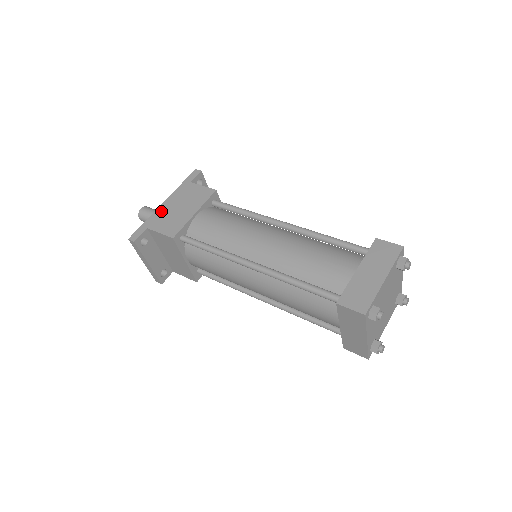
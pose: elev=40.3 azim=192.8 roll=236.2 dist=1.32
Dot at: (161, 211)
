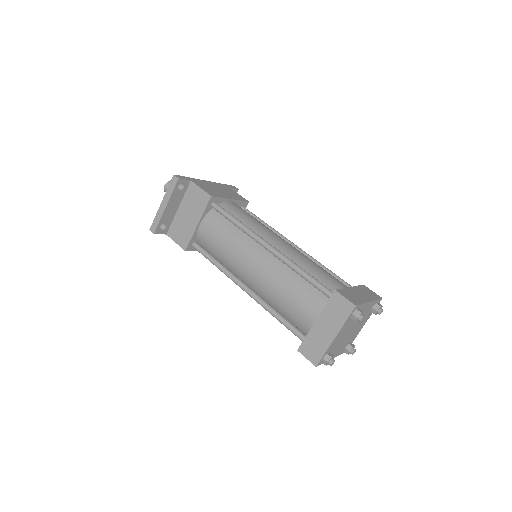
Dot at: (204, 182)
